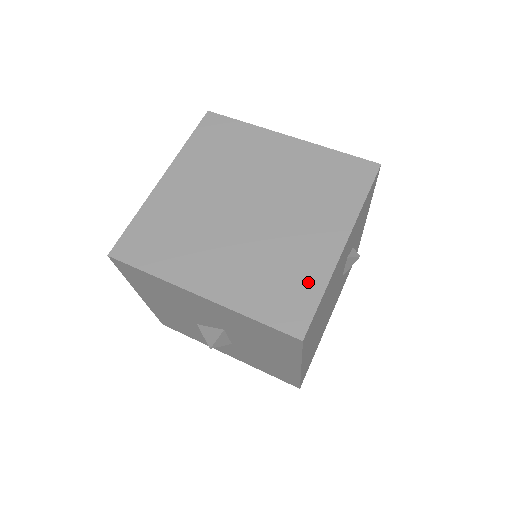
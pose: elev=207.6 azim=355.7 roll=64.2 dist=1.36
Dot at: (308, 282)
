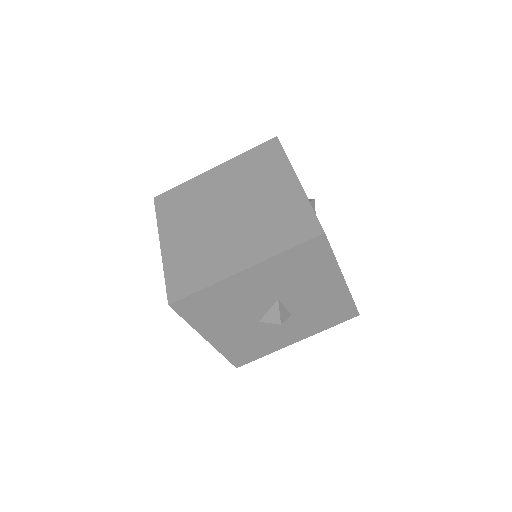
Dot at: (297, 209)
